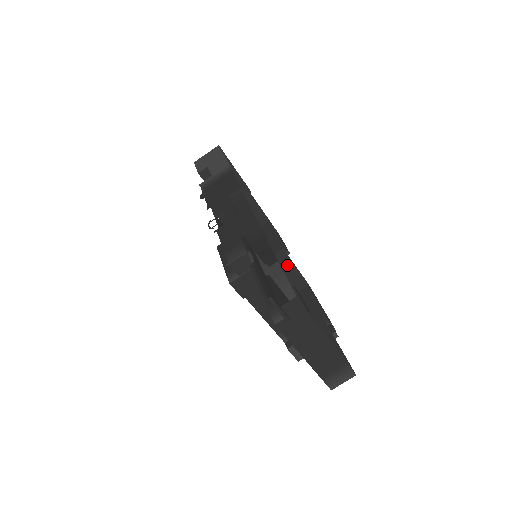
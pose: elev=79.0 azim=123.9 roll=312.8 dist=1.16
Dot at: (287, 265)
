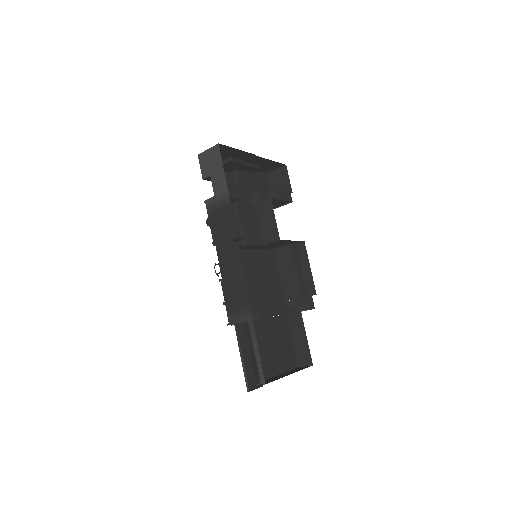
Dot at: (284, 241)
